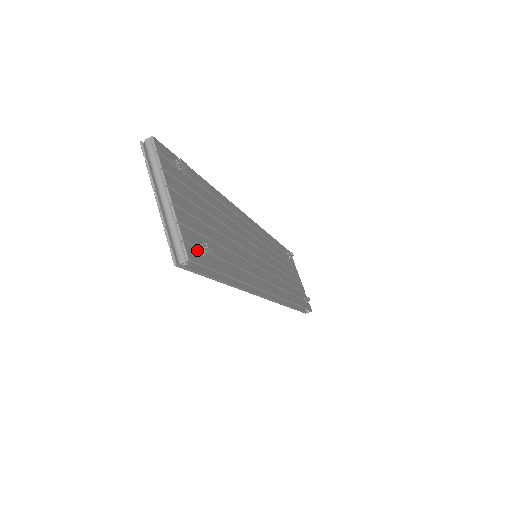
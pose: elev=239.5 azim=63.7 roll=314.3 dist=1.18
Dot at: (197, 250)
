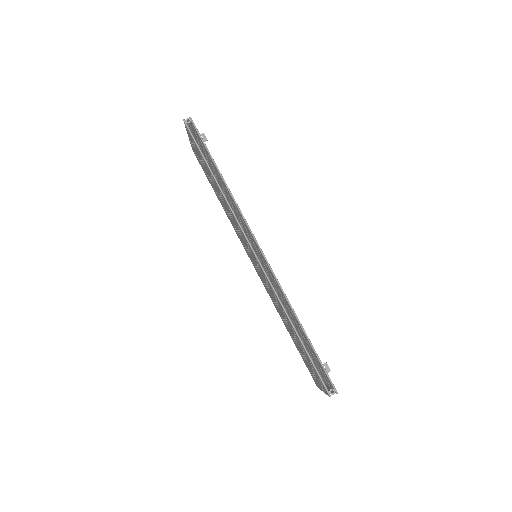
Dot at: occluded
